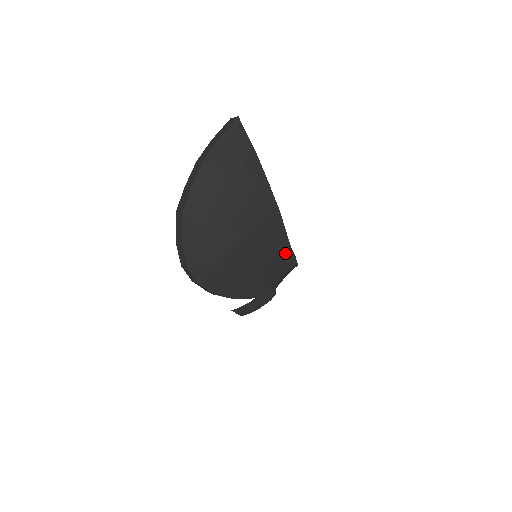
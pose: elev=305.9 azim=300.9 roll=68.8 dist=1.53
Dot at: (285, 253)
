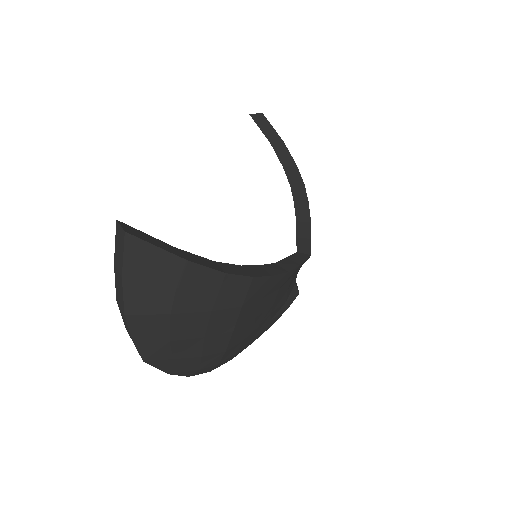
Dot at: (289, 276)
